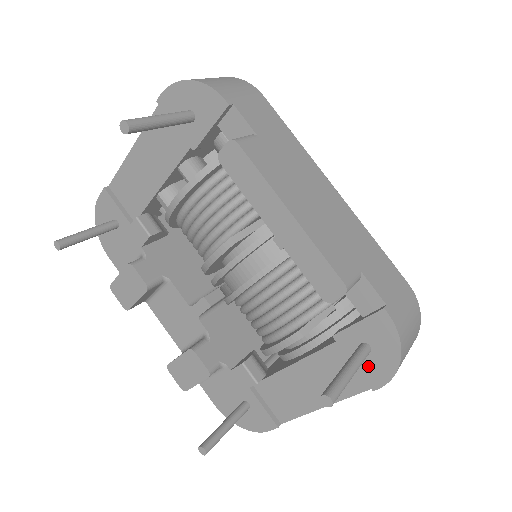
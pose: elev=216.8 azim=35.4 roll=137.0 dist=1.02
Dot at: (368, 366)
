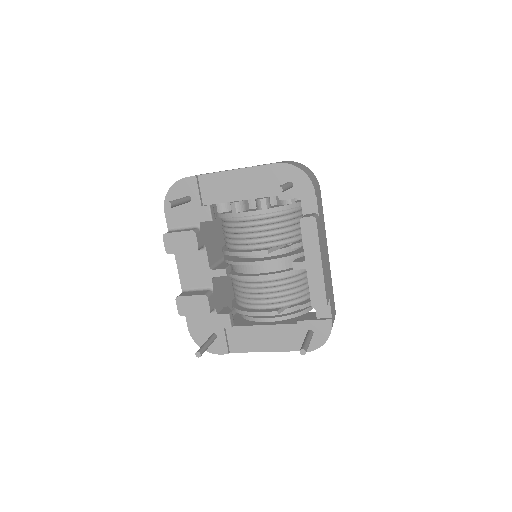
Dot at: occluded
